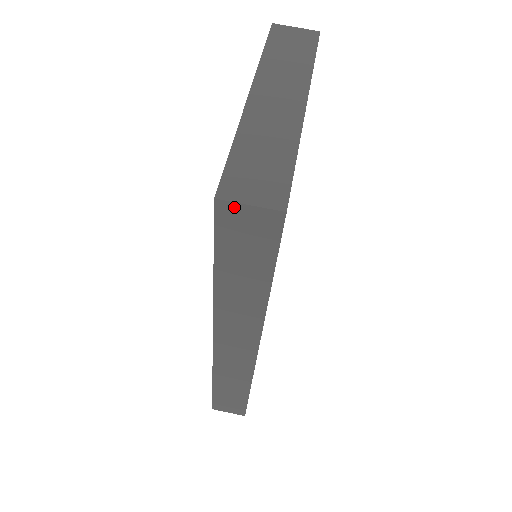
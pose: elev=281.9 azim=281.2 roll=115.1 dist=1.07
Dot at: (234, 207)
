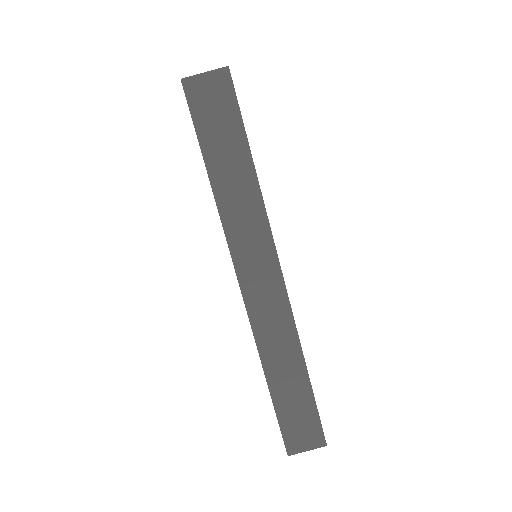
Dot at: (195, 80)
